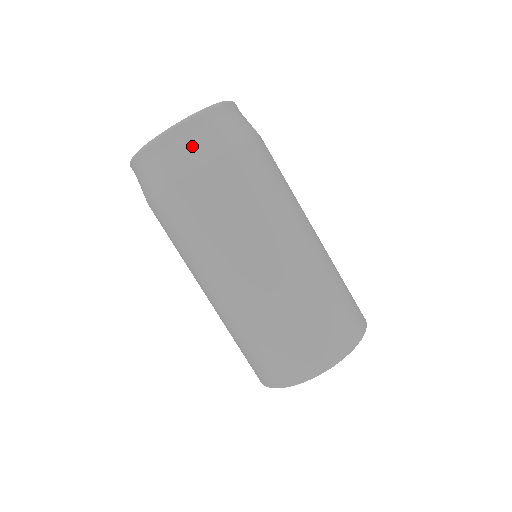
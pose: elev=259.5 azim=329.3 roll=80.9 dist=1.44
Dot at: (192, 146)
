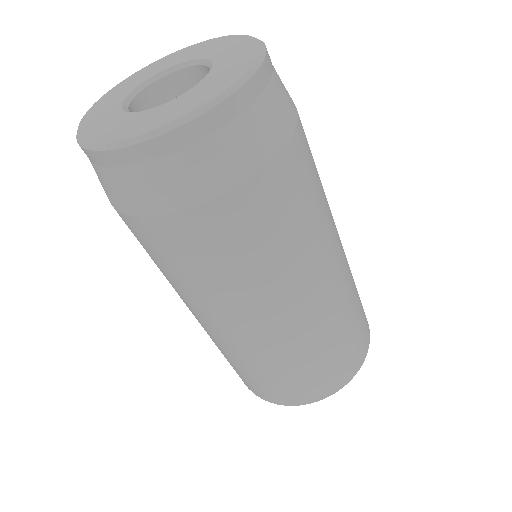
Dot at: (231, 146)
